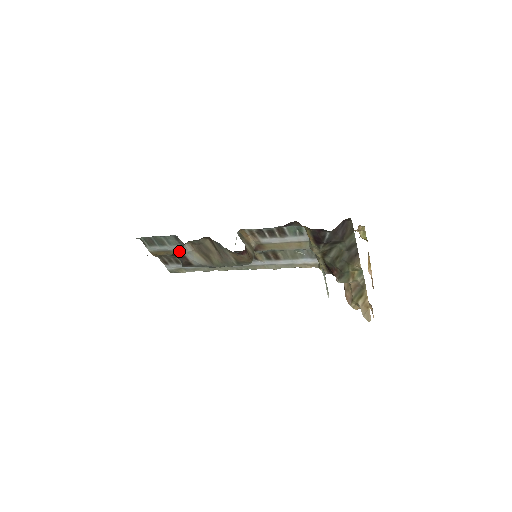
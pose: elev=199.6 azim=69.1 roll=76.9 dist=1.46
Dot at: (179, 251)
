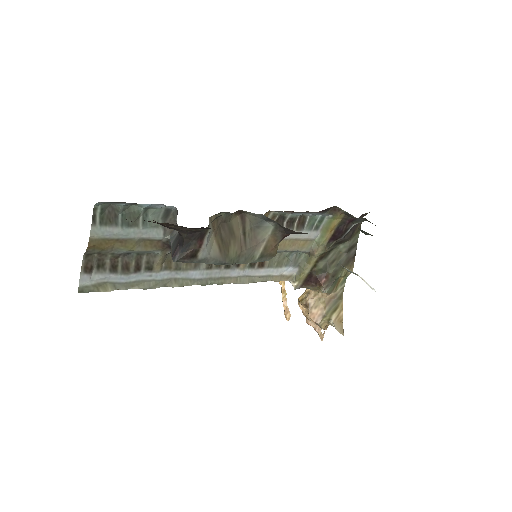
Dot at: occluded
